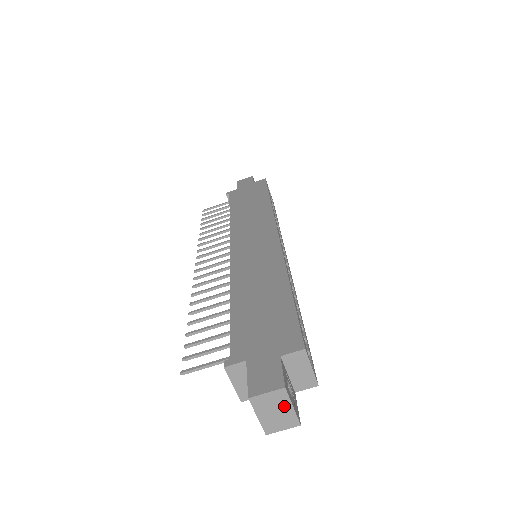
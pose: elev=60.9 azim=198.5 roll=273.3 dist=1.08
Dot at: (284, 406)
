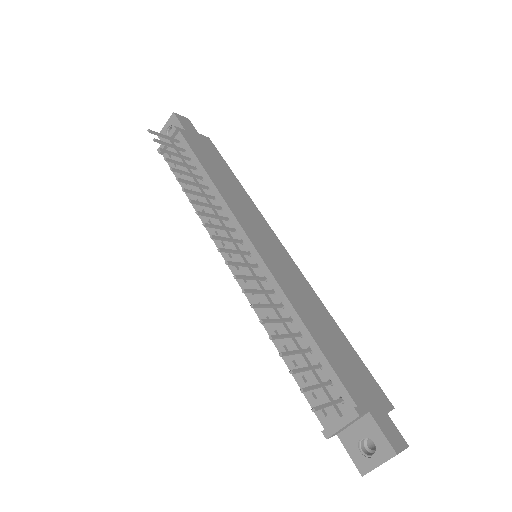
Dot at: occluded
